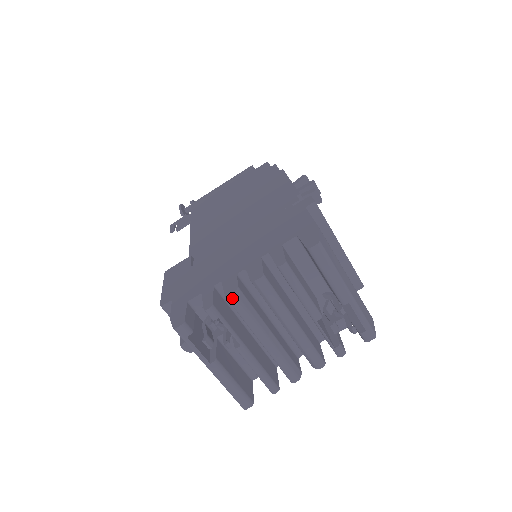
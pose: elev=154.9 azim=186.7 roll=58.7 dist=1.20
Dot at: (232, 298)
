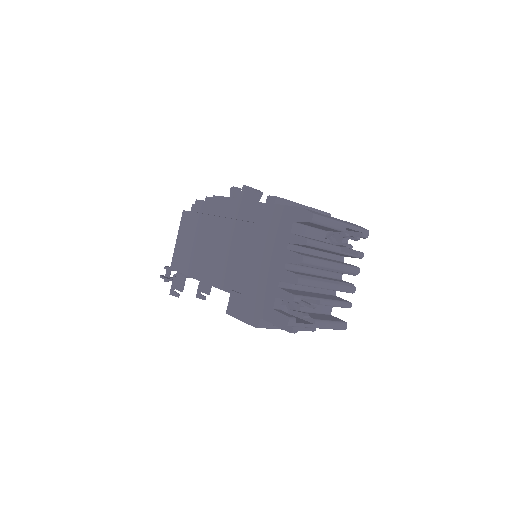
Dot at: (299, 282)
